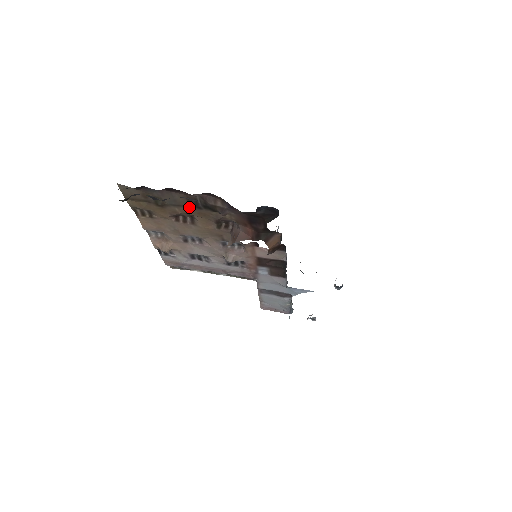
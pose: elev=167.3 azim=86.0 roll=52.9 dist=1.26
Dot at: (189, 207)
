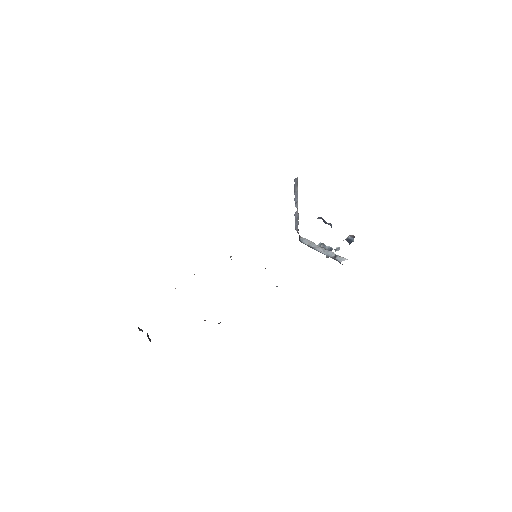
Dot at: occluded
